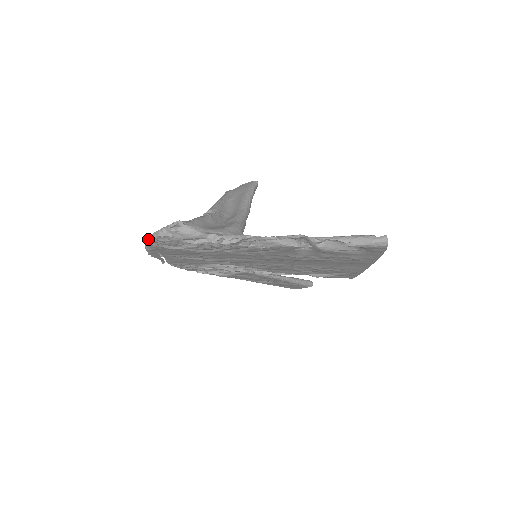
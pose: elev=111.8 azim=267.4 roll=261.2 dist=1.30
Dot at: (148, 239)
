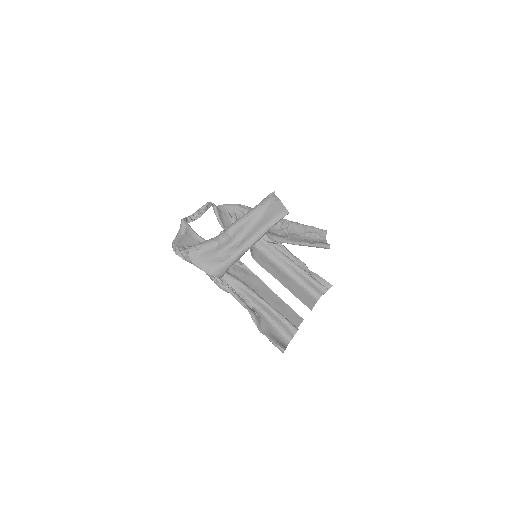
Dot at: (180, 227)
